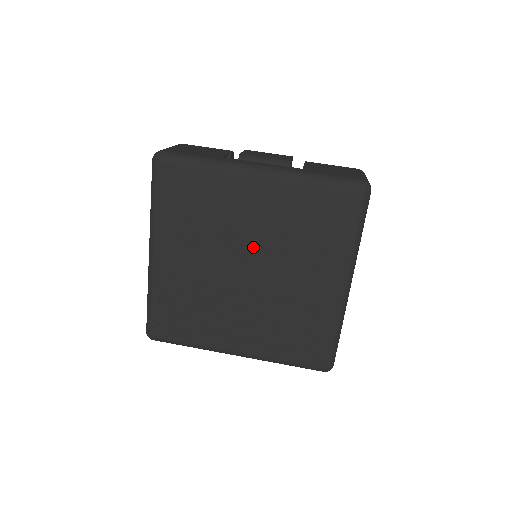
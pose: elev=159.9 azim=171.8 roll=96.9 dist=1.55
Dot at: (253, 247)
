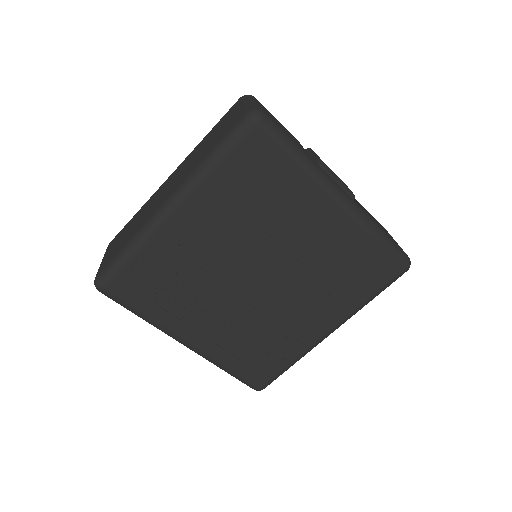
Dot at: (282, 261)
